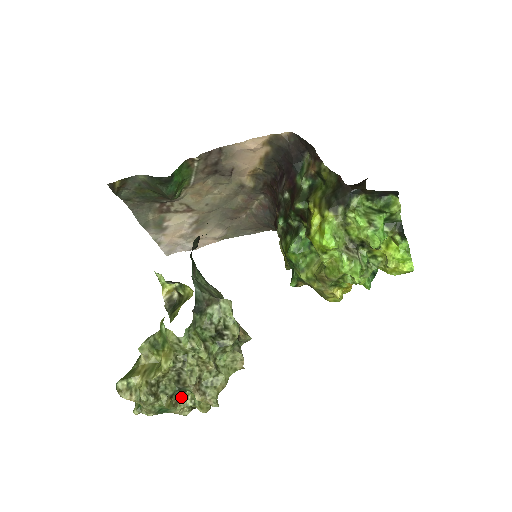
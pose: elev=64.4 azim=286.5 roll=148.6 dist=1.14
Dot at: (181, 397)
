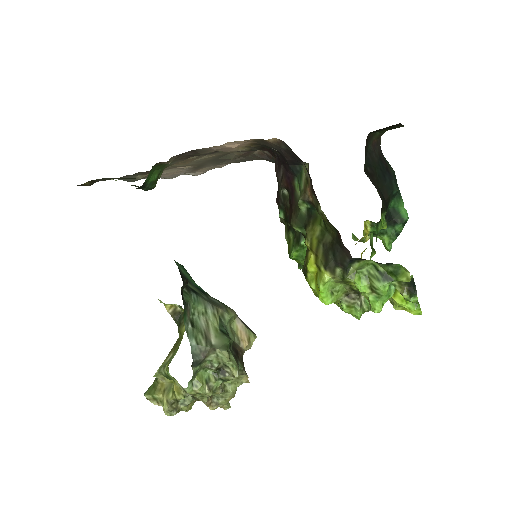
Dot at: occluded
